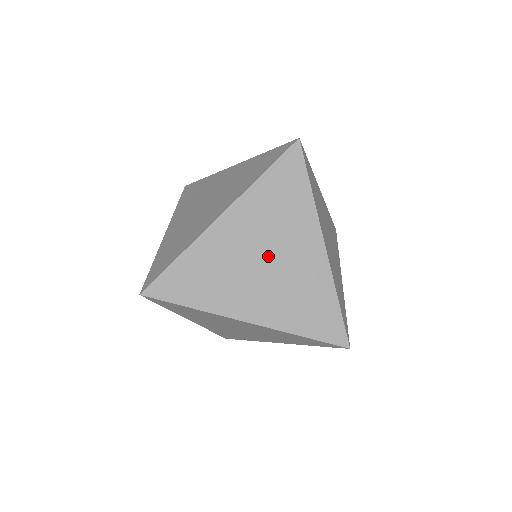
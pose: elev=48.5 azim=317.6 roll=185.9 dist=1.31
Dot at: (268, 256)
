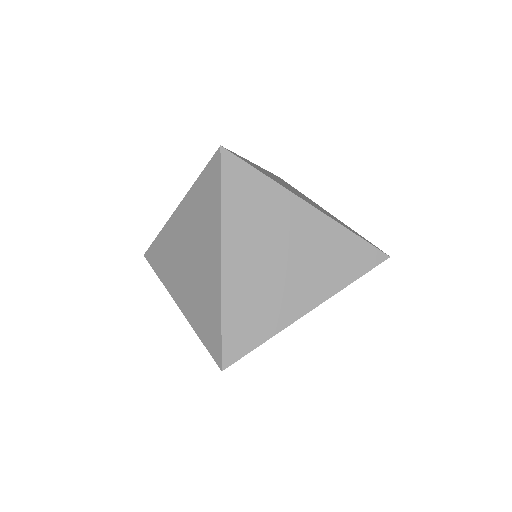
Dot at: occluded
